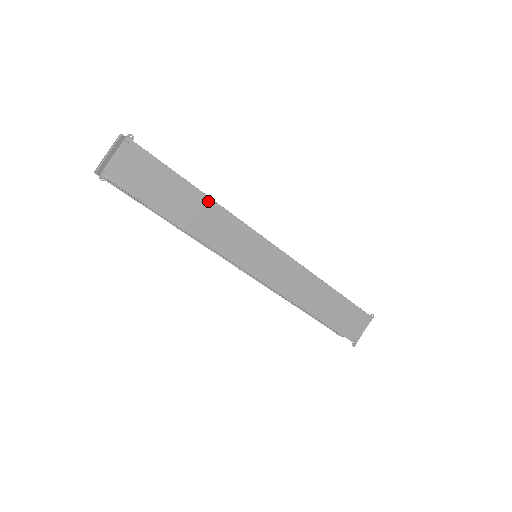
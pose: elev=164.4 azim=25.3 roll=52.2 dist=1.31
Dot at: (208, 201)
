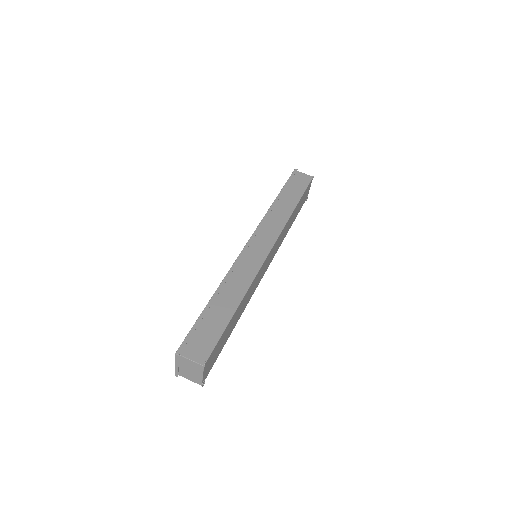
Dot at: (242, 301)
